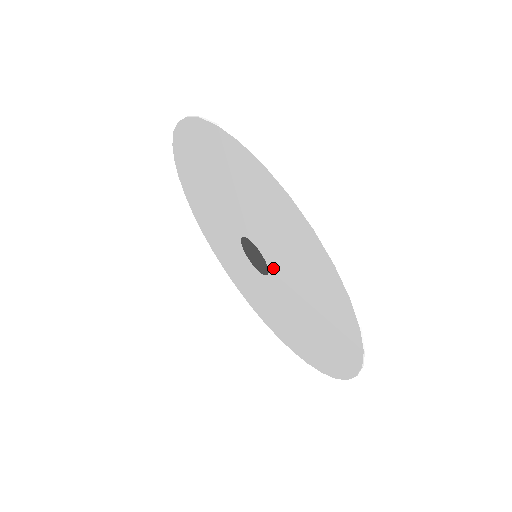
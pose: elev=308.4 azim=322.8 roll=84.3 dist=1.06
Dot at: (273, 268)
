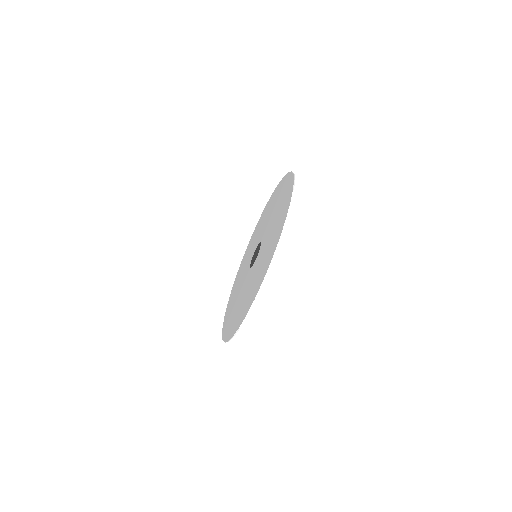
Dot at: (252, 269)
